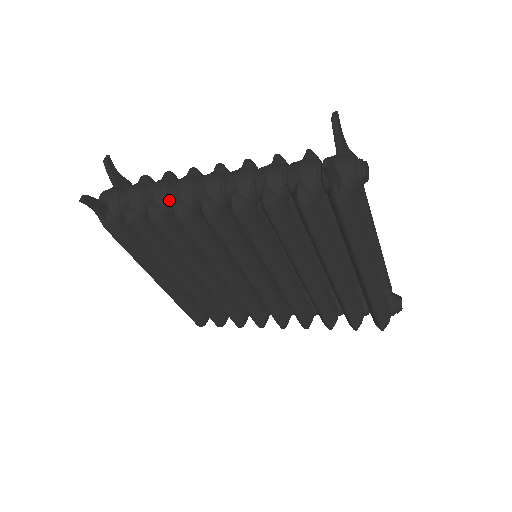
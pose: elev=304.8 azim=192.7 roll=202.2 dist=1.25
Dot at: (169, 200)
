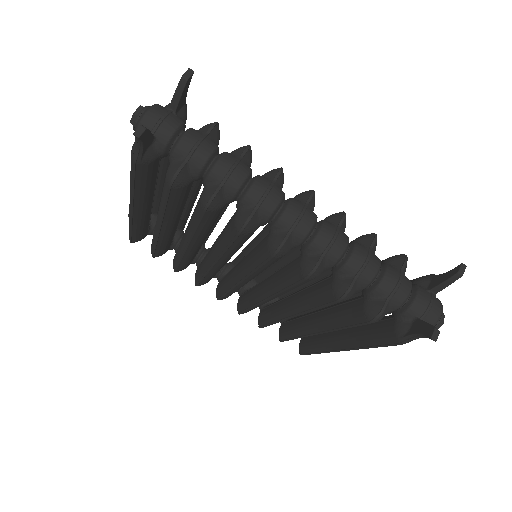
Dot at: (238, 196)
